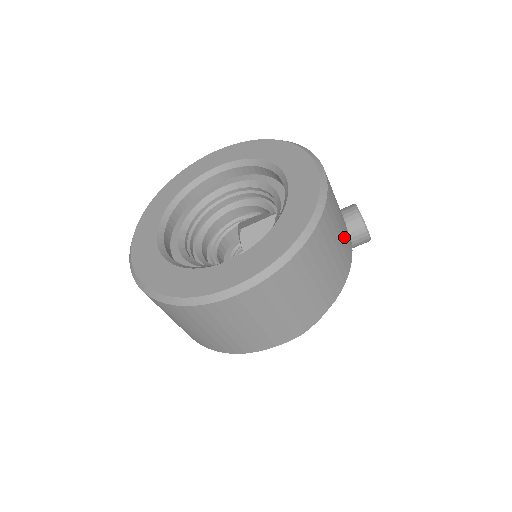
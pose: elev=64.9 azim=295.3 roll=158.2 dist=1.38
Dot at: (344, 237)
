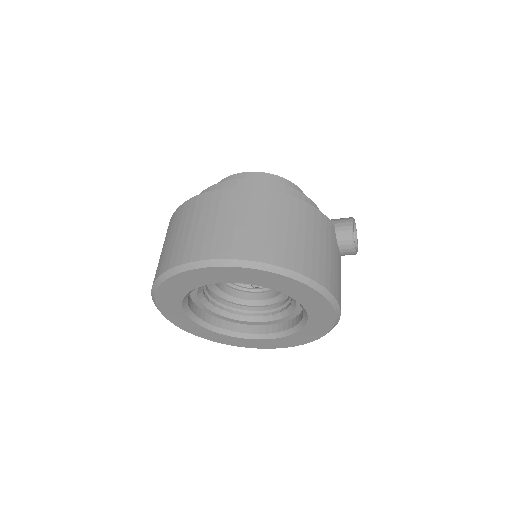
Dot at: occluded
